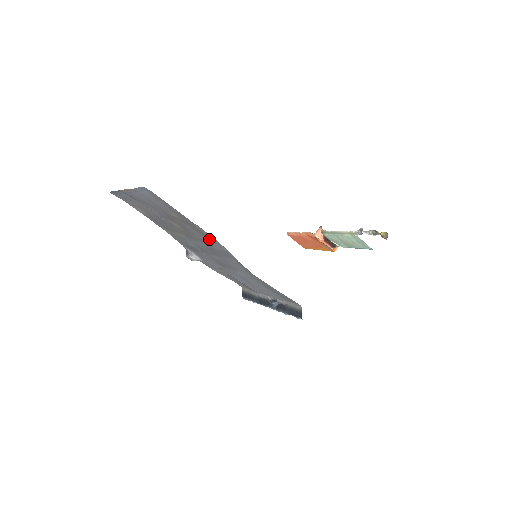
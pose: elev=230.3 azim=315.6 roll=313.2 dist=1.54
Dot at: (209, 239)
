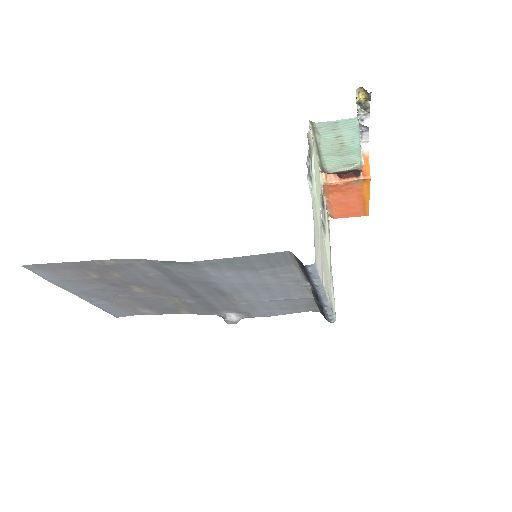
Dot at: (132, 268)
